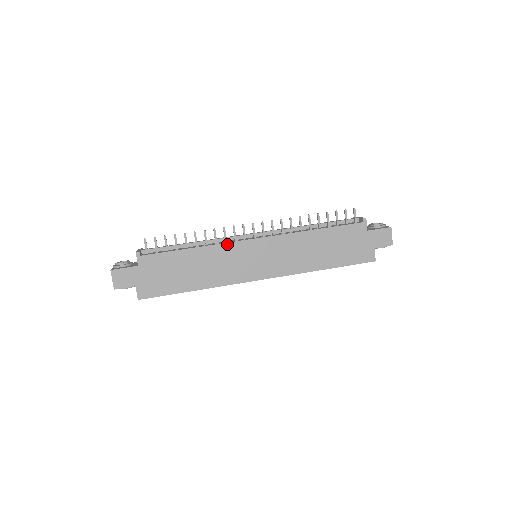
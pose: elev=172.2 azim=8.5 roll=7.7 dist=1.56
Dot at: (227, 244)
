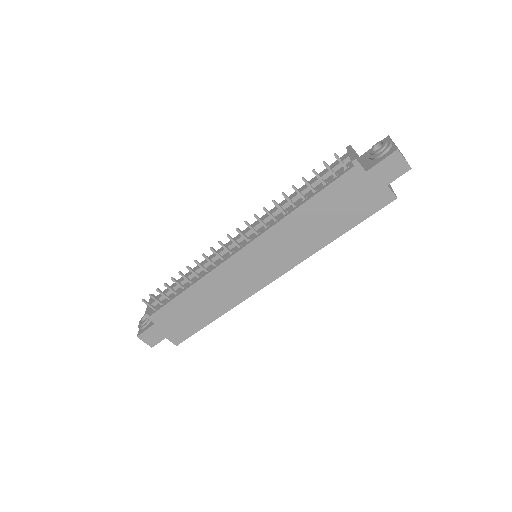
Dot at: (216, 269)
